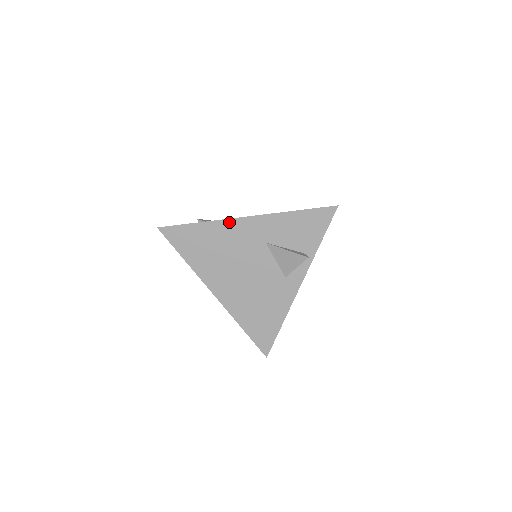
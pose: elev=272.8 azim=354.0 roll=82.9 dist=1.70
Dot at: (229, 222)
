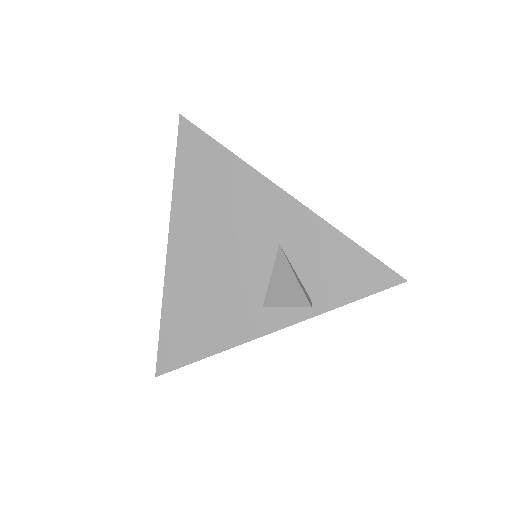
Dot at: (262, 180)
